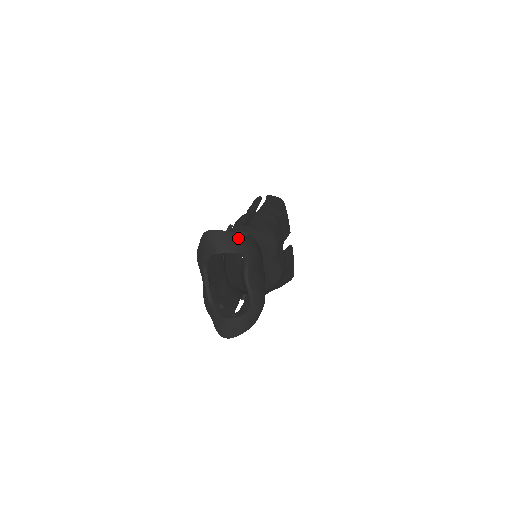
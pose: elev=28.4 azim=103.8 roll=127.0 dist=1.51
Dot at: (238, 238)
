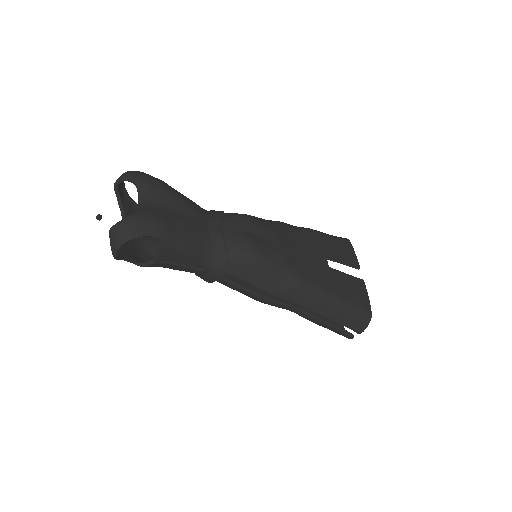
Dot at: (134, 172)
